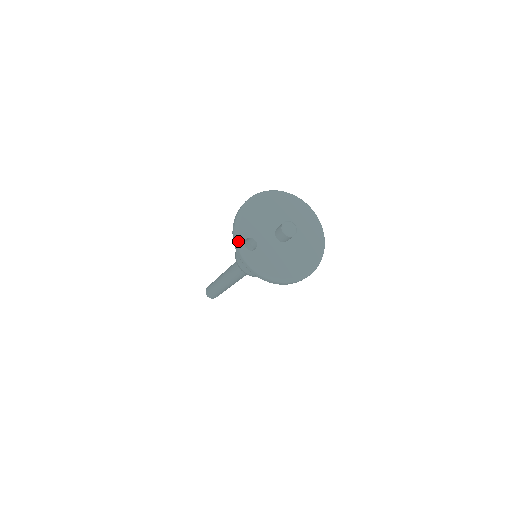
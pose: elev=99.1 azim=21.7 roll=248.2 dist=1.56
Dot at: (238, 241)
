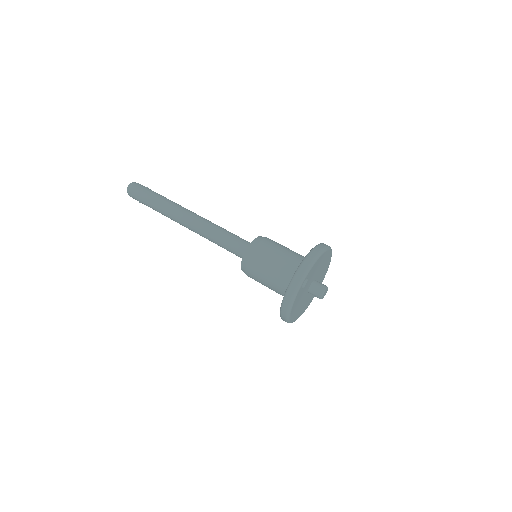
Dot at: (305, 276)
